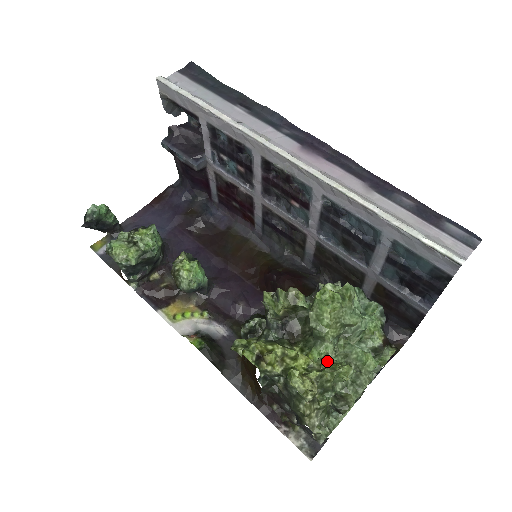
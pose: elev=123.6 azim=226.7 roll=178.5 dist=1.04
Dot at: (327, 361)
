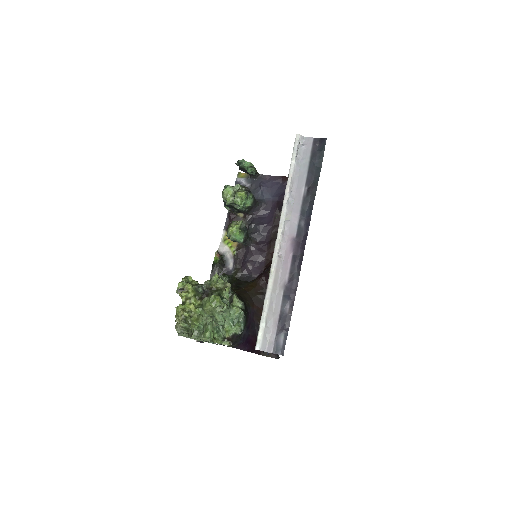
Dot at: (196, 317)
